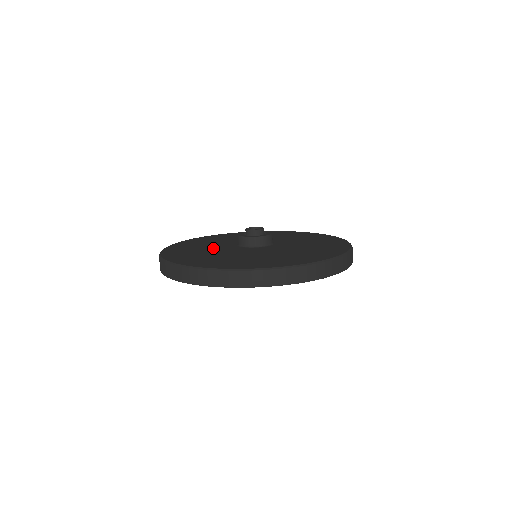
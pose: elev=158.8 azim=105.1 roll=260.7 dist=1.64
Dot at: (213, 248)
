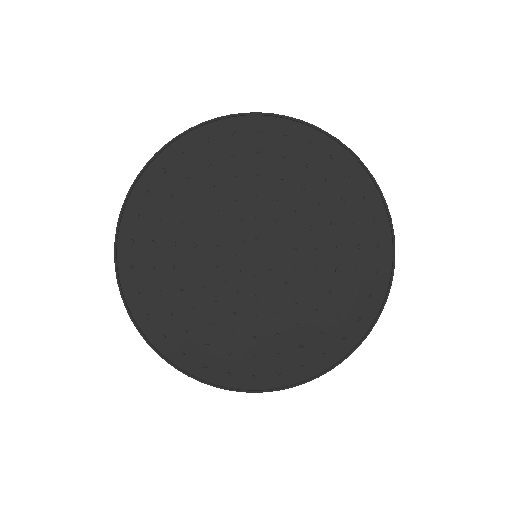
Dot at: occluded
